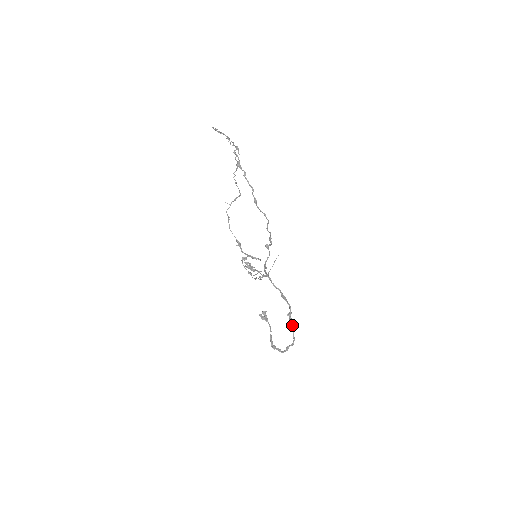
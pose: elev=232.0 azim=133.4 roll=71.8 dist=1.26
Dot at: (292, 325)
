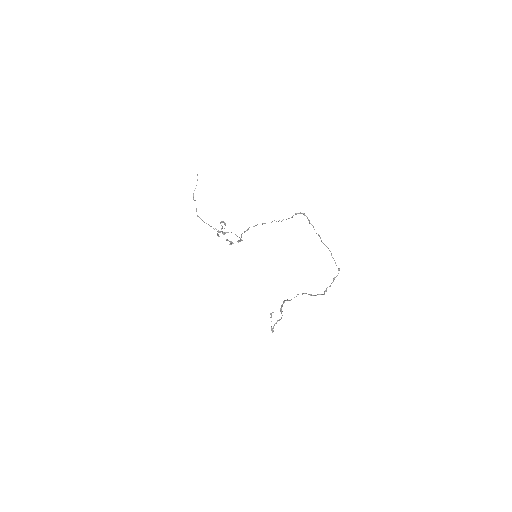
Dot at: (282, 315)
